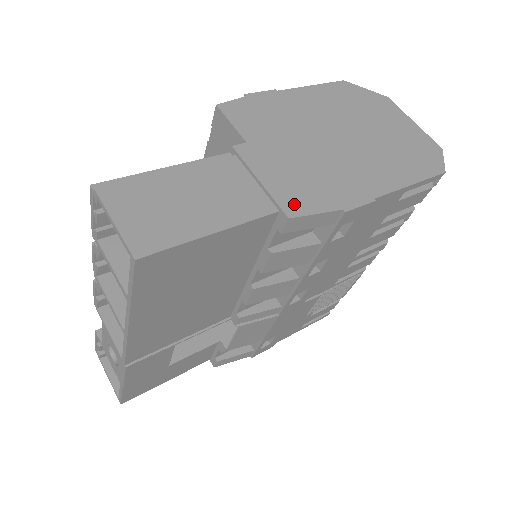
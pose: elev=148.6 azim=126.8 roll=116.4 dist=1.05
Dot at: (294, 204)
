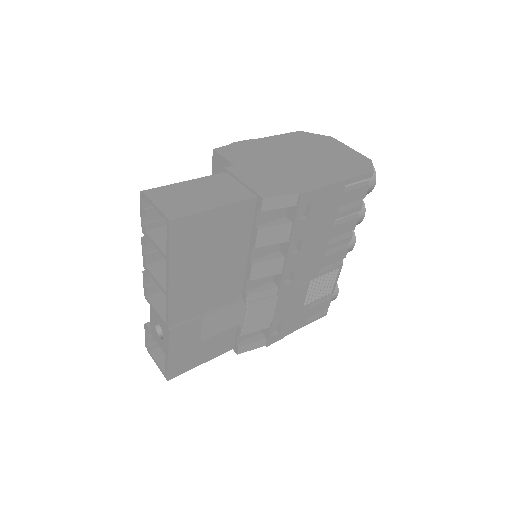
Dot at: (266, 192)
